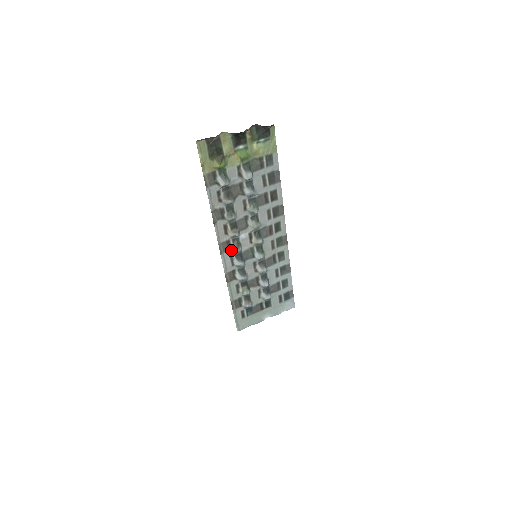
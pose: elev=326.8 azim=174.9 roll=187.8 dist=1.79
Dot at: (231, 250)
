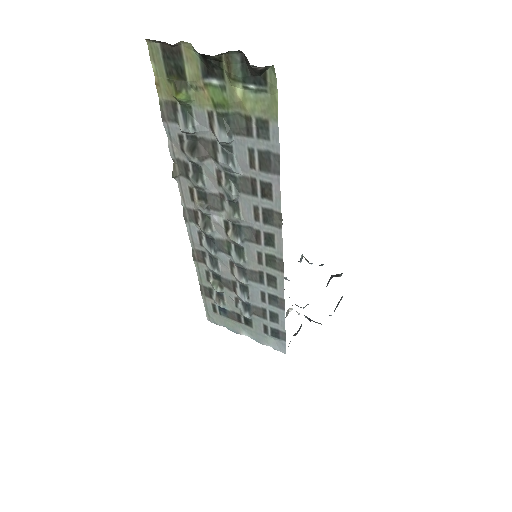
Dot at: (199, 225)
